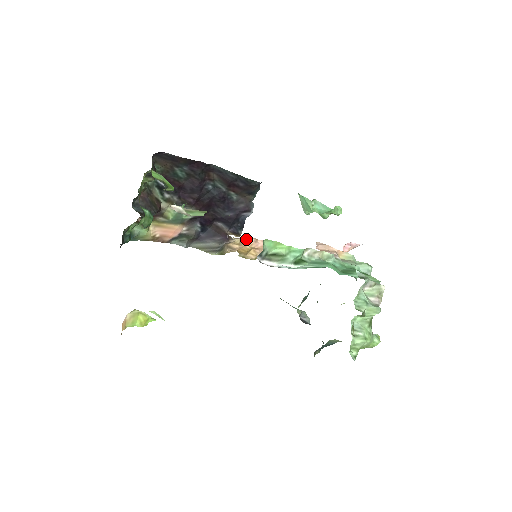
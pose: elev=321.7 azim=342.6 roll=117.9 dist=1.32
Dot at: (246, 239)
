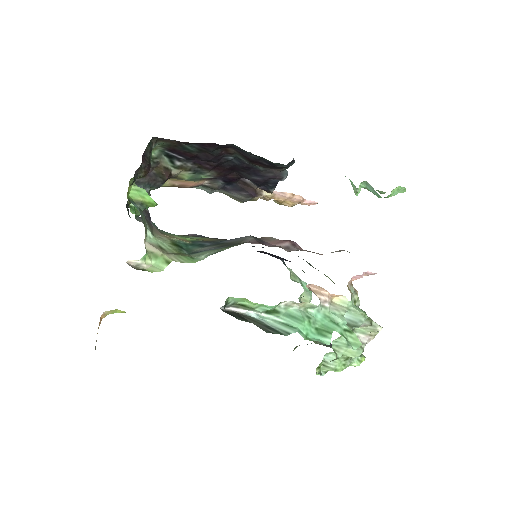
Dot at: (280, 194)
